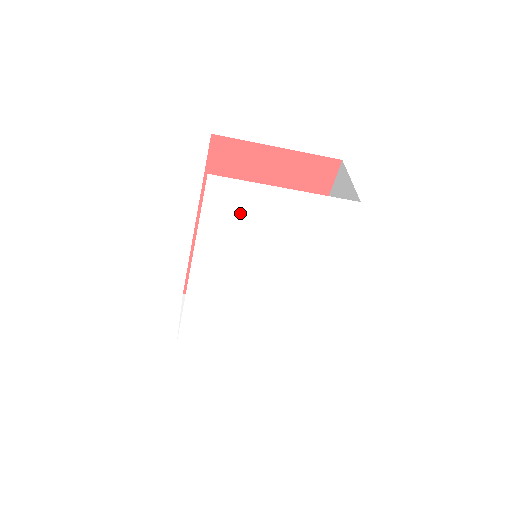
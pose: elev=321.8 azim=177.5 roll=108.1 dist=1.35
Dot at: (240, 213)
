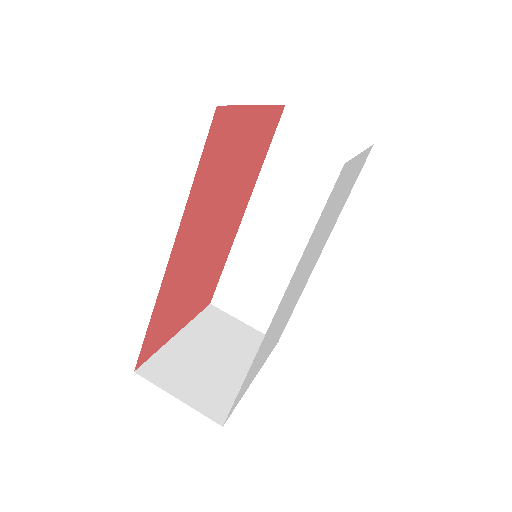
Dot at: (332, 203)
